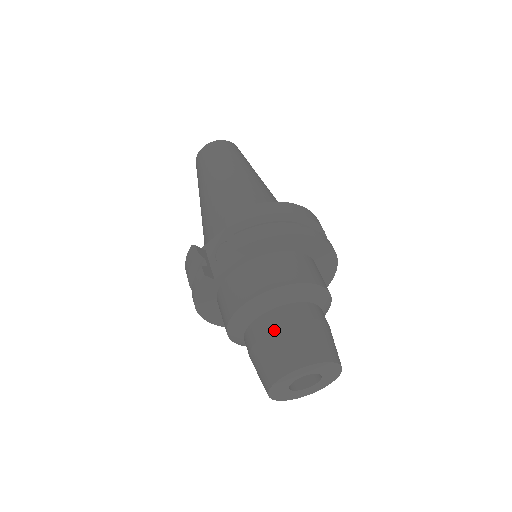
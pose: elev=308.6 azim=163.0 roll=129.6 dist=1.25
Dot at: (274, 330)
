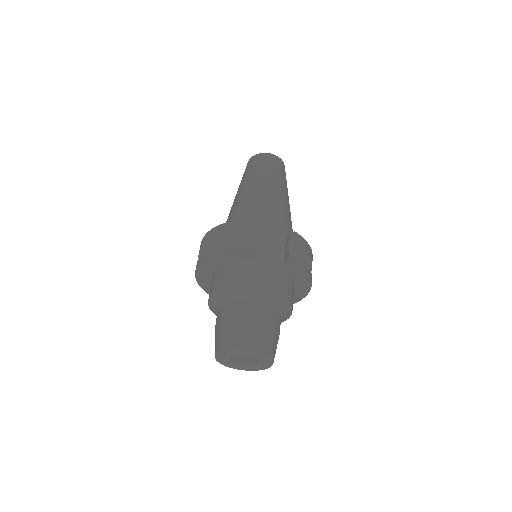
Dot at: (266, 320)
